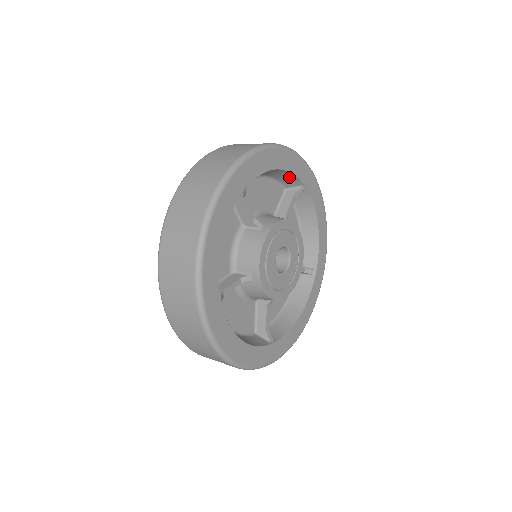
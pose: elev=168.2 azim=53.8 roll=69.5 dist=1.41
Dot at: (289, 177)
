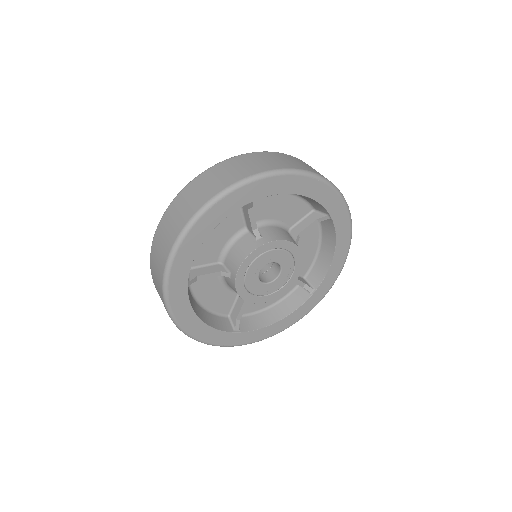
Dot at: (316, 203)
